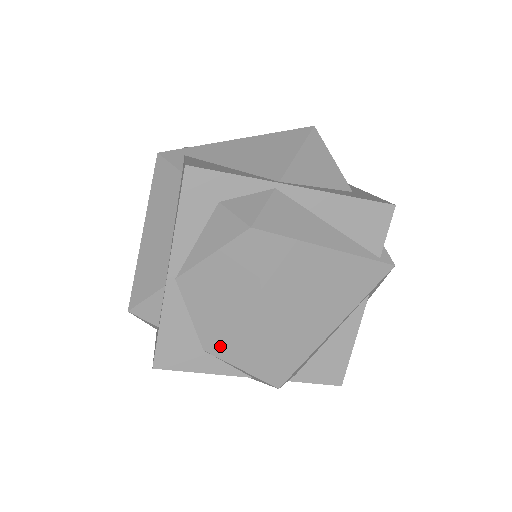
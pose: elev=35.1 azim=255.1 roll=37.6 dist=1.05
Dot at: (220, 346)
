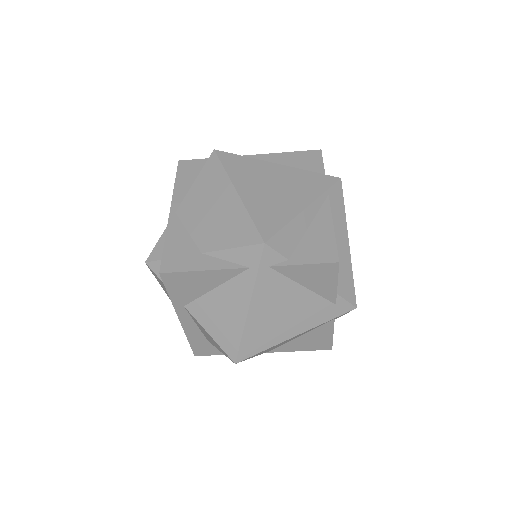
Dot at: (212, 240)
